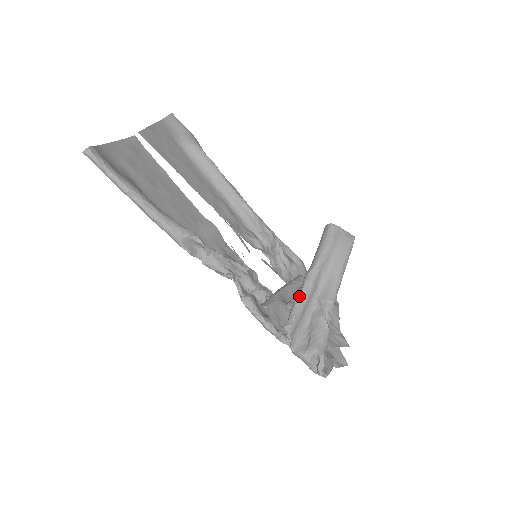
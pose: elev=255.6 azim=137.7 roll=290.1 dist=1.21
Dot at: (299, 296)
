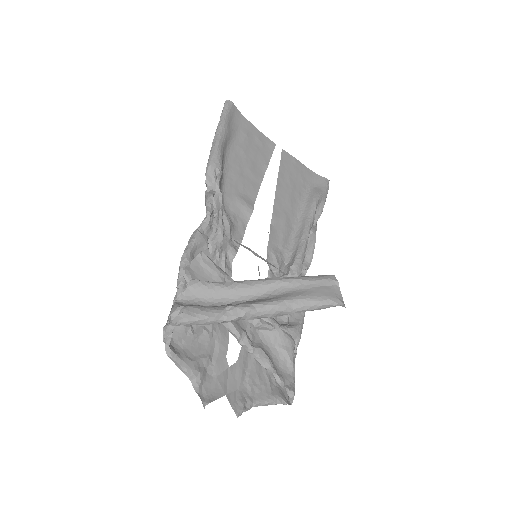
Dot at: (235, 281)
